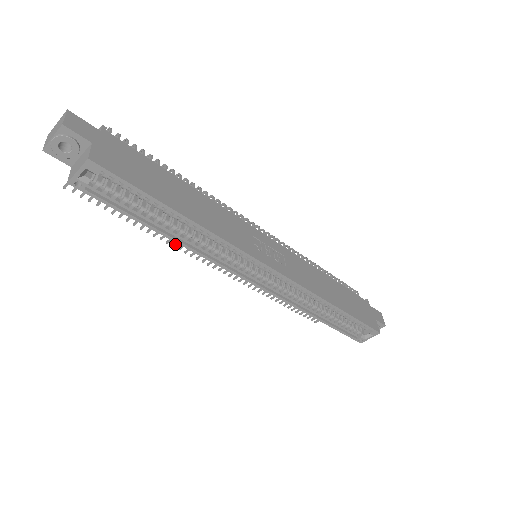
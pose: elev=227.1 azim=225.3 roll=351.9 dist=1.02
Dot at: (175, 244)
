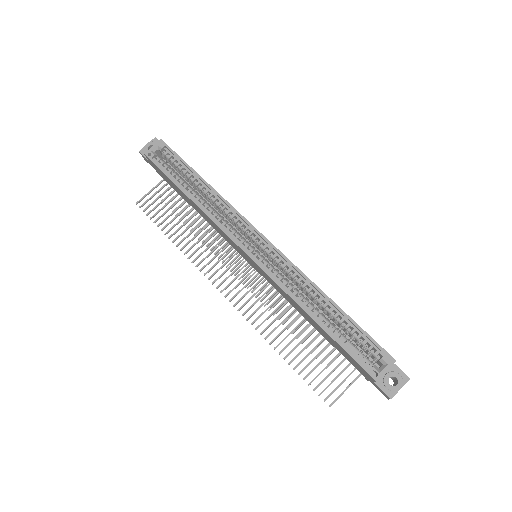
Dot at: (194, 260)
